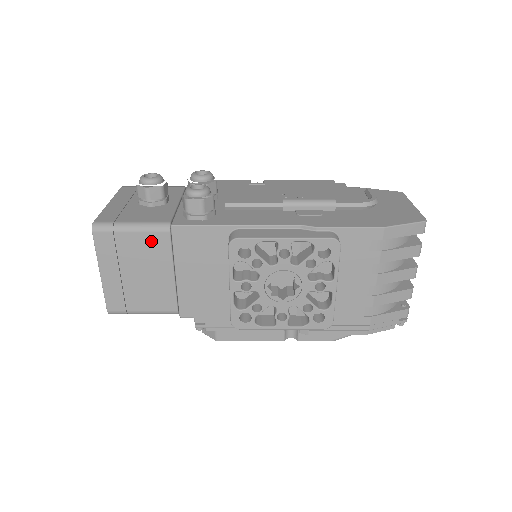
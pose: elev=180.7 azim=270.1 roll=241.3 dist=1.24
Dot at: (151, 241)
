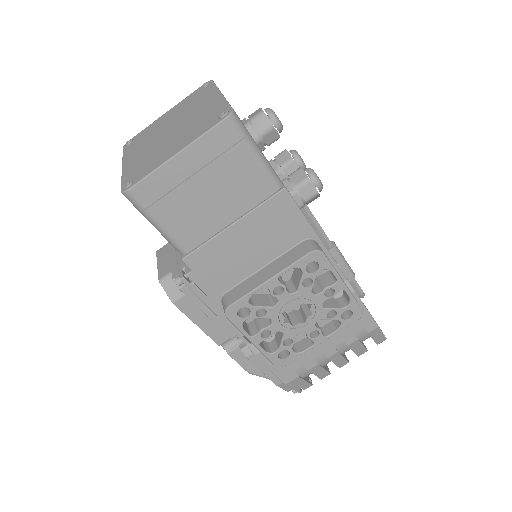
Dot at: (256, 181)
